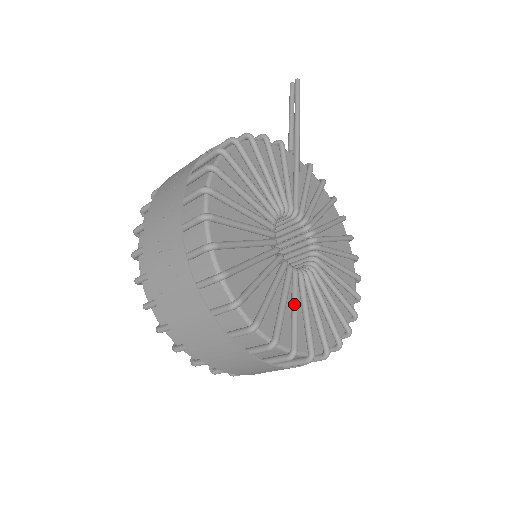
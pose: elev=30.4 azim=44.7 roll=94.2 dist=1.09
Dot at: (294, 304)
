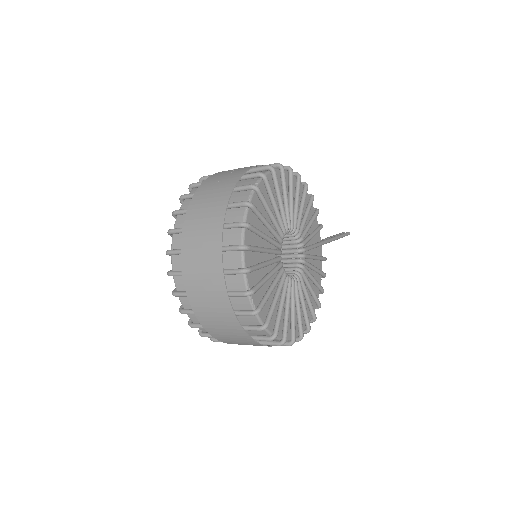
Dot at: (268, 261)
